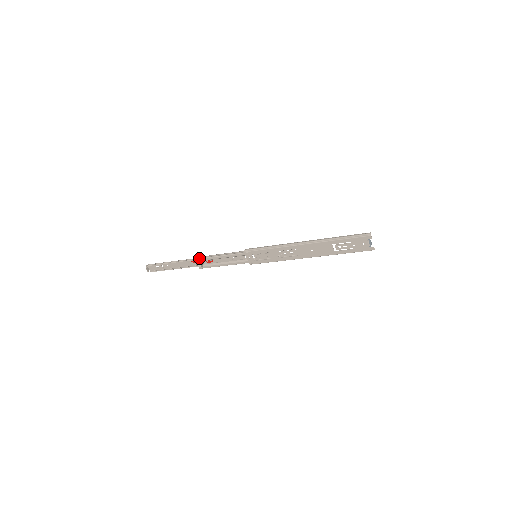
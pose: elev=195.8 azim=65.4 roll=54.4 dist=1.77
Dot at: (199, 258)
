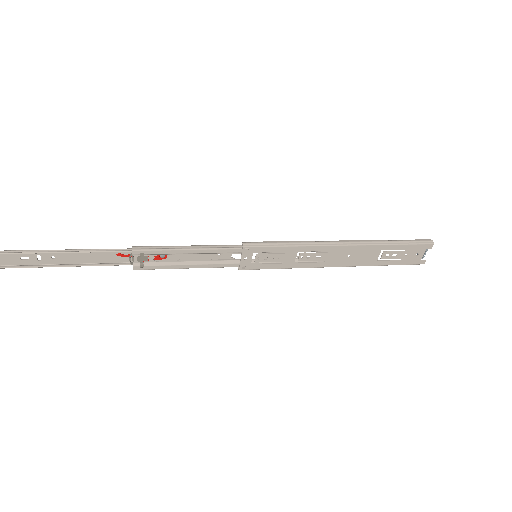
Dot at: (144, 249)
